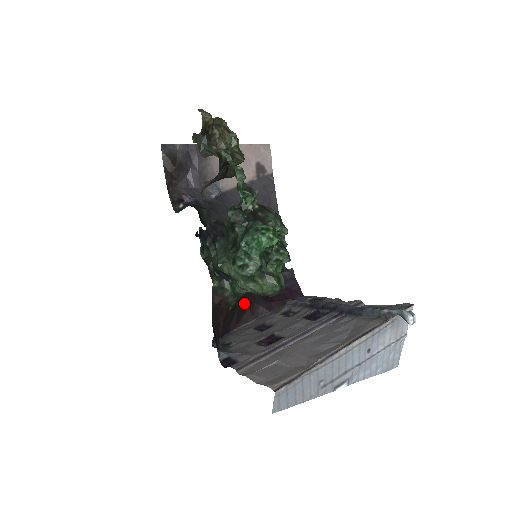
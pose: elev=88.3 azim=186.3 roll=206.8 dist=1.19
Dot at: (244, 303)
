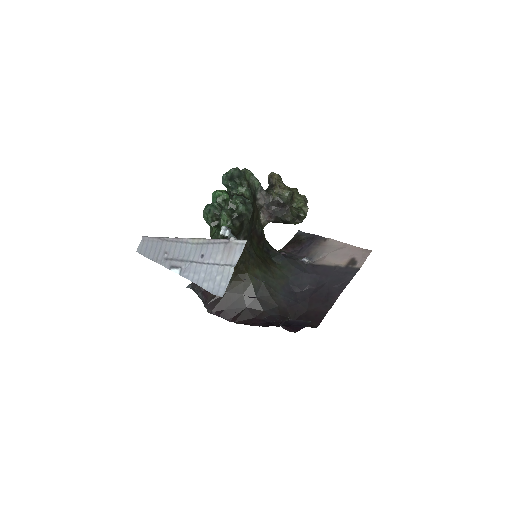
Dot at: (253, 311)
